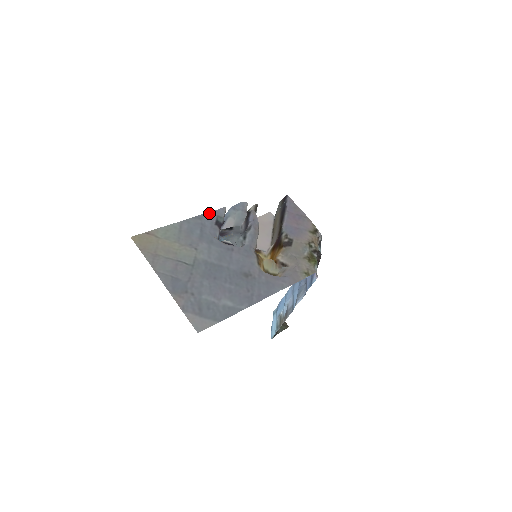
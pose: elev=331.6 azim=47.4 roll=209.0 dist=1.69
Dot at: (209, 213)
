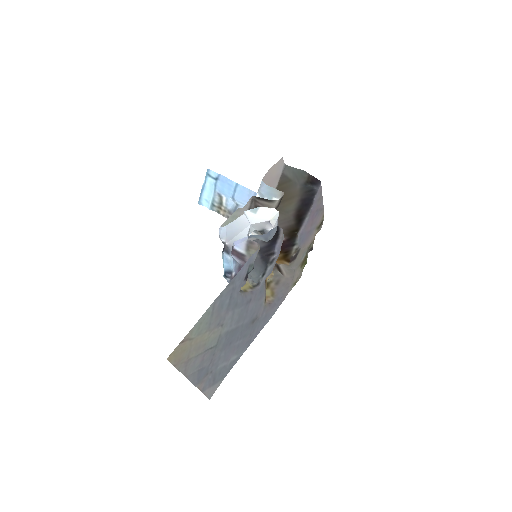
Dot at: (243, 268)
